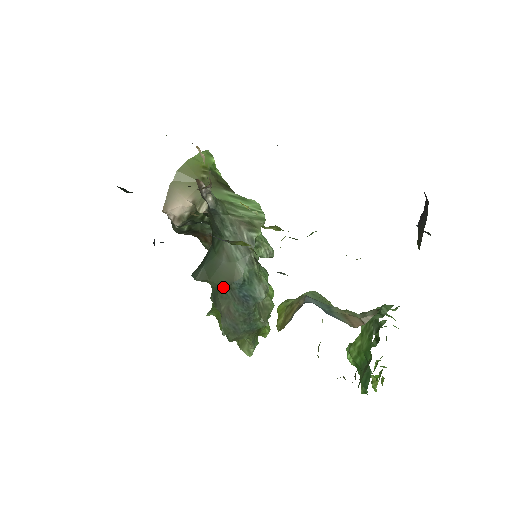
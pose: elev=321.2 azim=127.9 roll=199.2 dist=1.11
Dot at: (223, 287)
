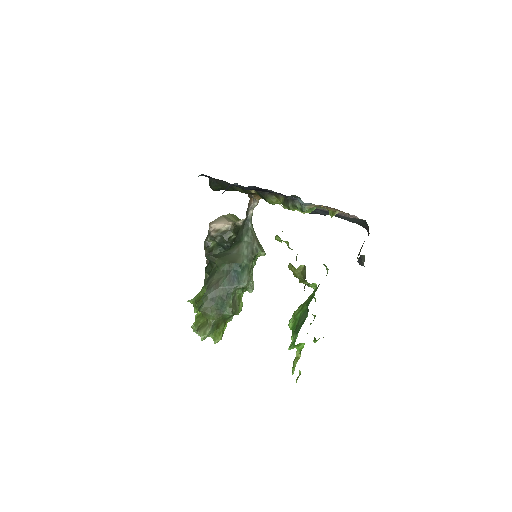
Dot at: (225, 264)
